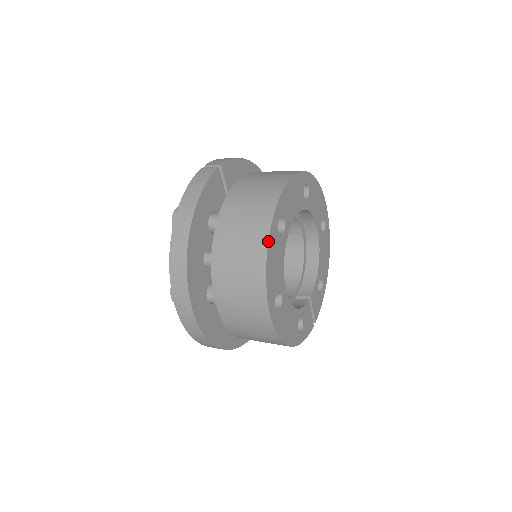
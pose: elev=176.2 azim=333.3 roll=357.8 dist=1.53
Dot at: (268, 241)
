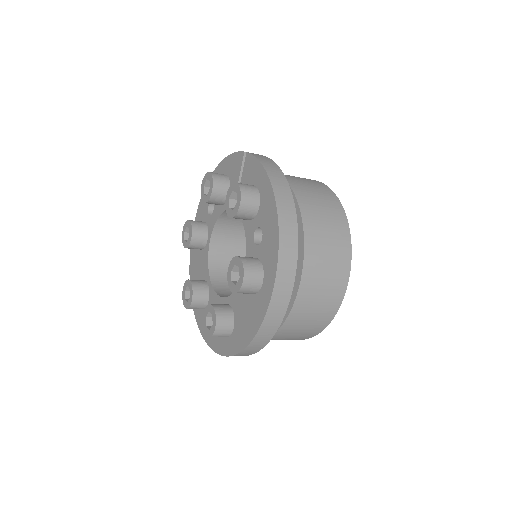
Dot at: (347, 219)
